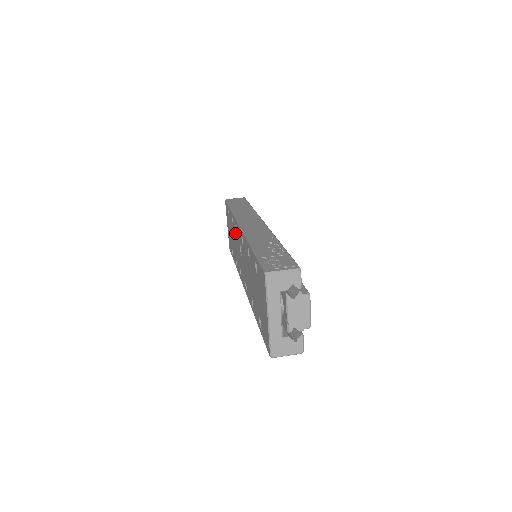
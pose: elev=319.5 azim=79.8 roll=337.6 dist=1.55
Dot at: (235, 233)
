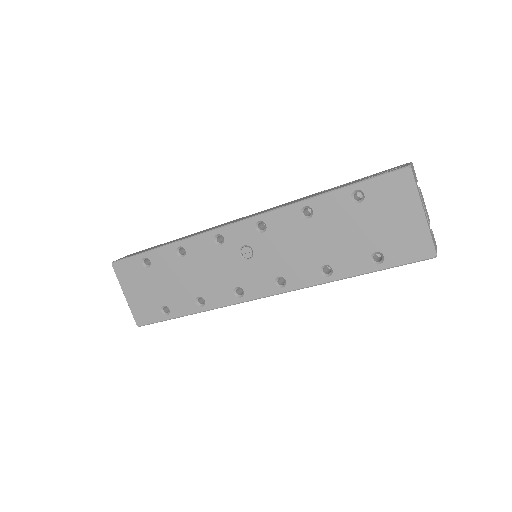
Dot at: (202, 256)
